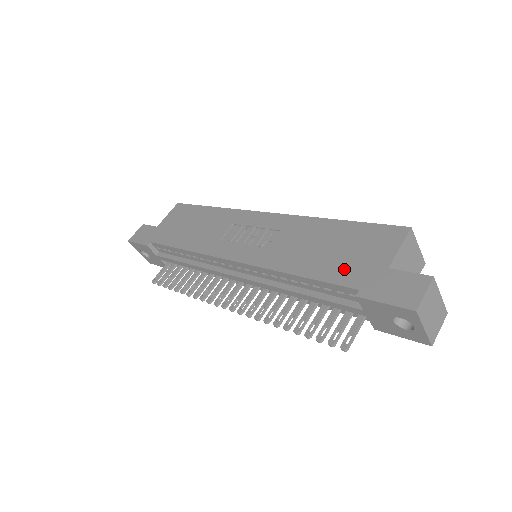
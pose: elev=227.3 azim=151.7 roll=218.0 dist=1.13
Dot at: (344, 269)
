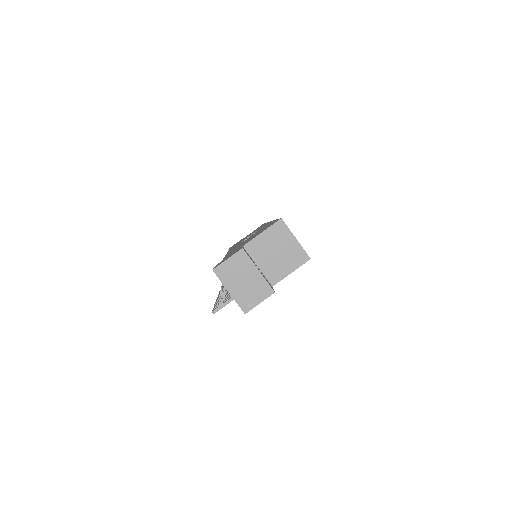
Dot at: occluded
